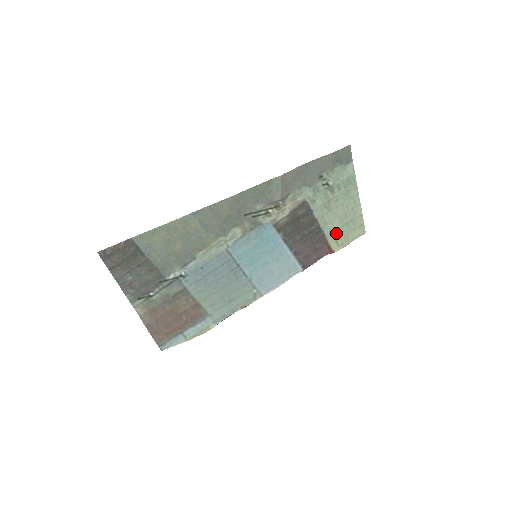
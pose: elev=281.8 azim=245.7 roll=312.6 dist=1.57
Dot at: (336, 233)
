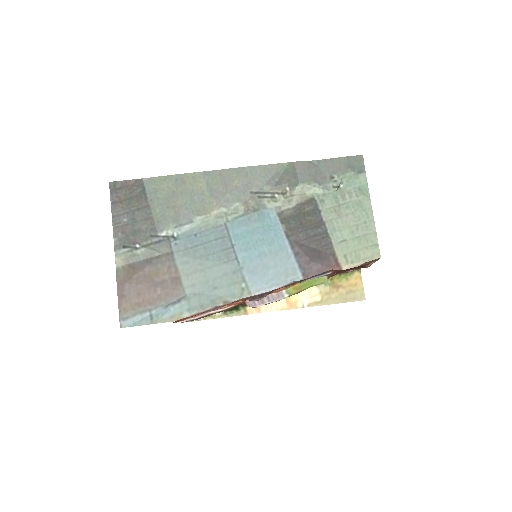
Dot at: (345, 246)
